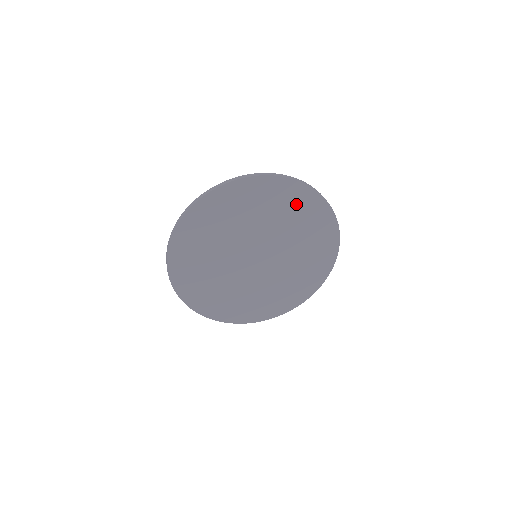
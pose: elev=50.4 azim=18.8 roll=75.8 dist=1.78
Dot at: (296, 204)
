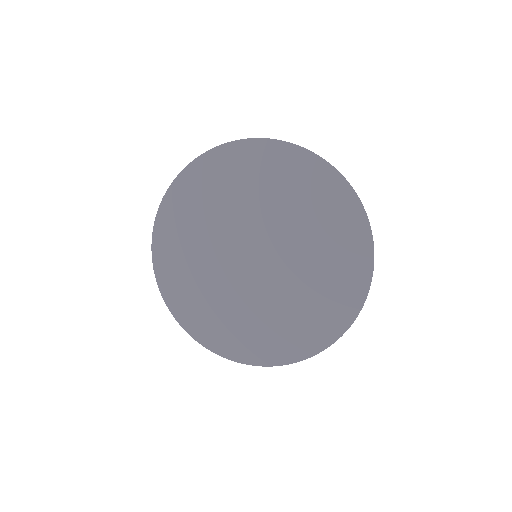
Dot at: (321, 197)
